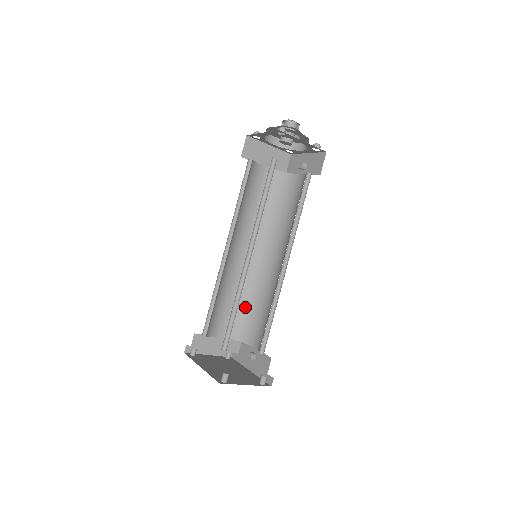
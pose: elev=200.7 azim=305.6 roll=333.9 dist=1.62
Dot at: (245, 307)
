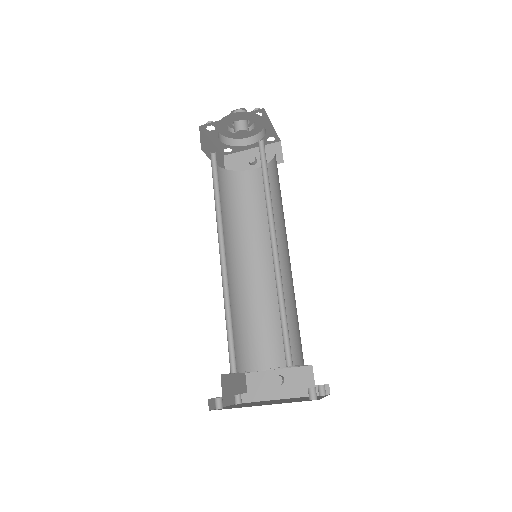
Dot at: (245, 328)
